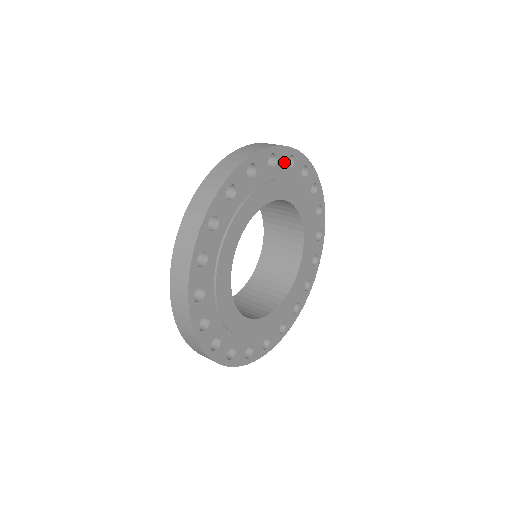
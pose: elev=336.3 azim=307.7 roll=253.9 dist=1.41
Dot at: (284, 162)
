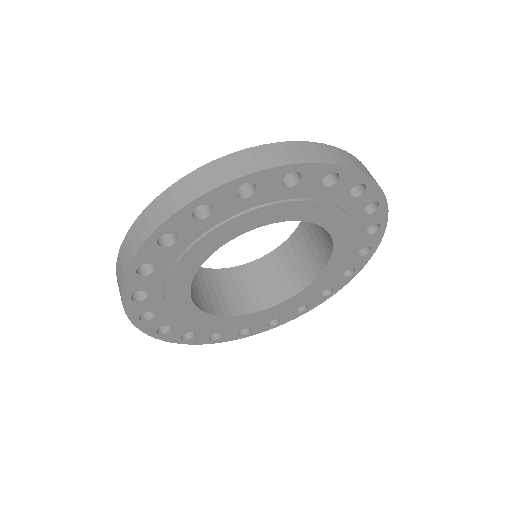
Dot at: (275, 184)
